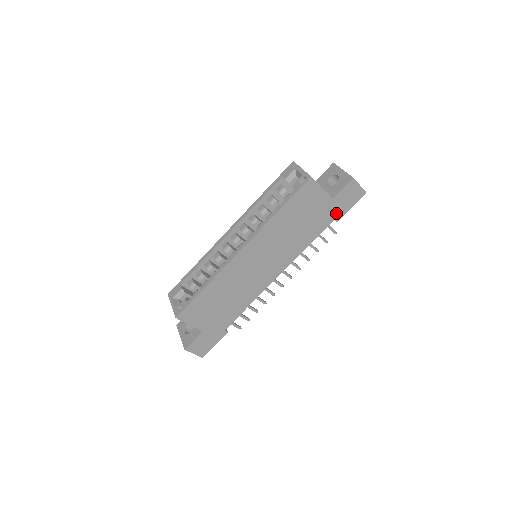
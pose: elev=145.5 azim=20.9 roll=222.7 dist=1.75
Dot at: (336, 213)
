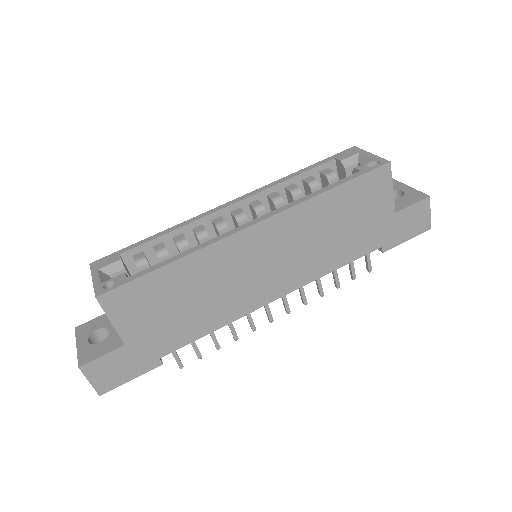
Dot at: (388, 237)
